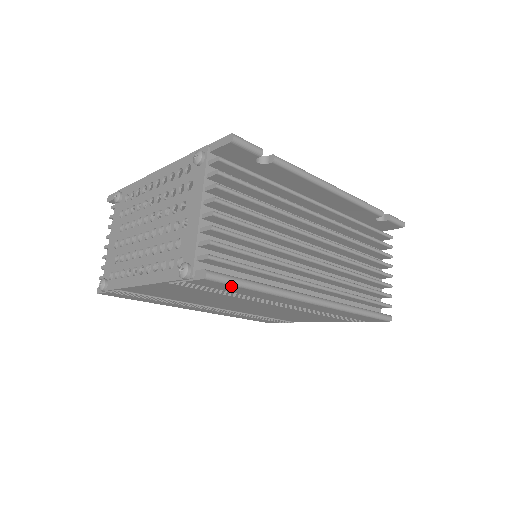
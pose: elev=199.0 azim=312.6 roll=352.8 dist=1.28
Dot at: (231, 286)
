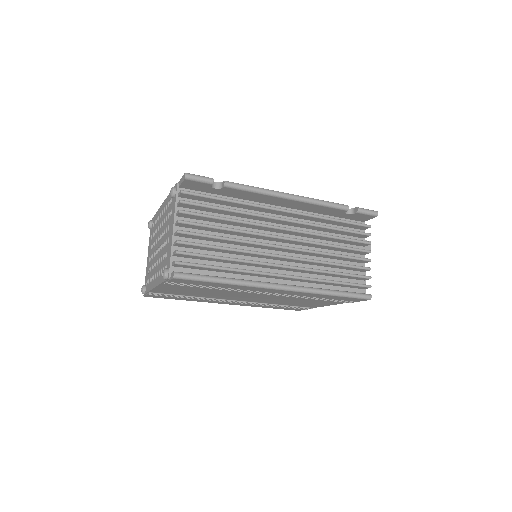
Dot at: (199, 282)
